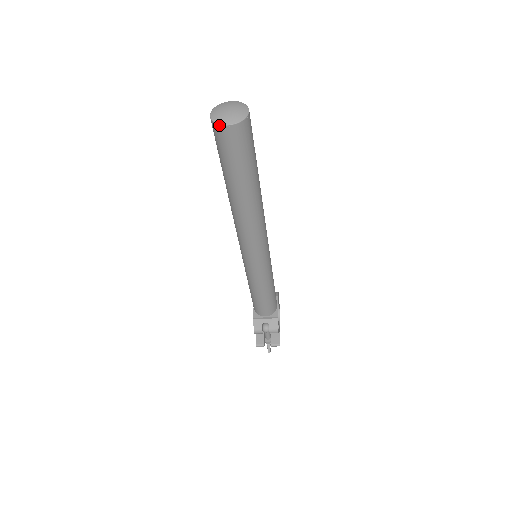
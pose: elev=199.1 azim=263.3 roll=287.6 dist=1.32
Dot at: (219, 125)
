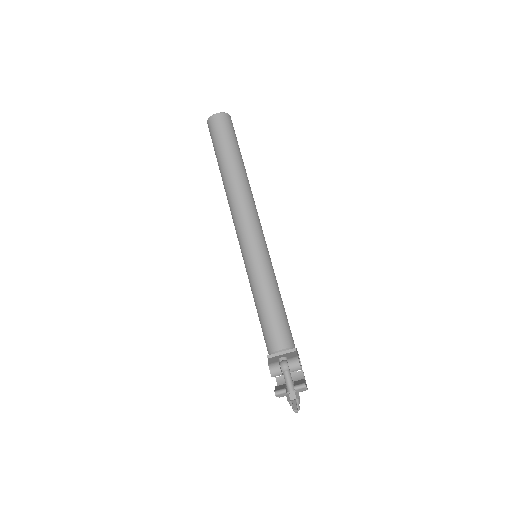
Dot at: (211, 116)
